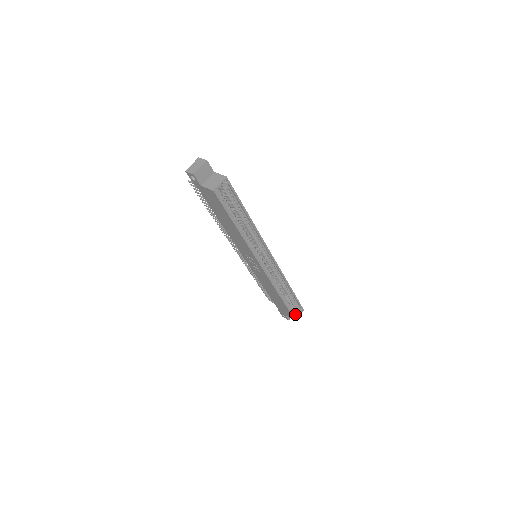
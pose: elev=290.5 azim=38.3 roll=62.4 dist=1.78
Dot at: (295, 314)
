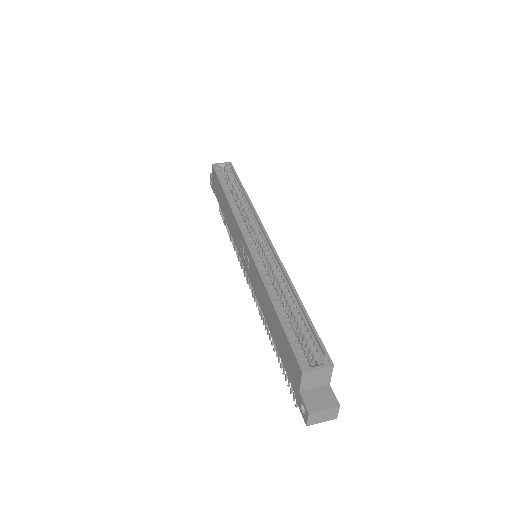
Dot at: (306, 361)
